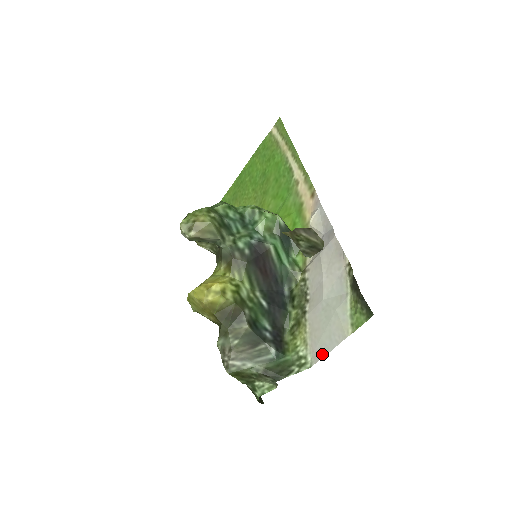
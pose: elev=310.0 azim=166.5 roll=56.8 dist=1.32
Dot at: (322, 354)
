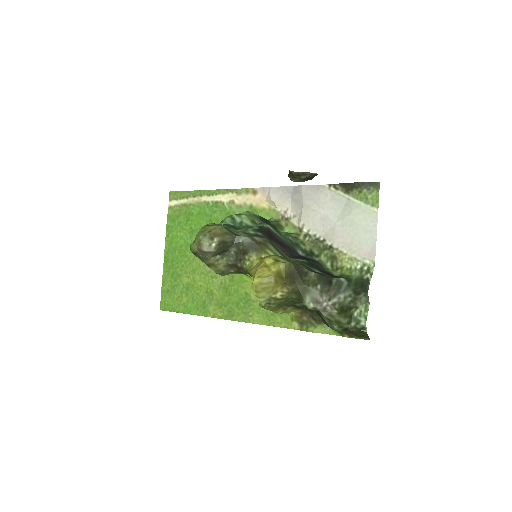
Dot at: (373, 246)
